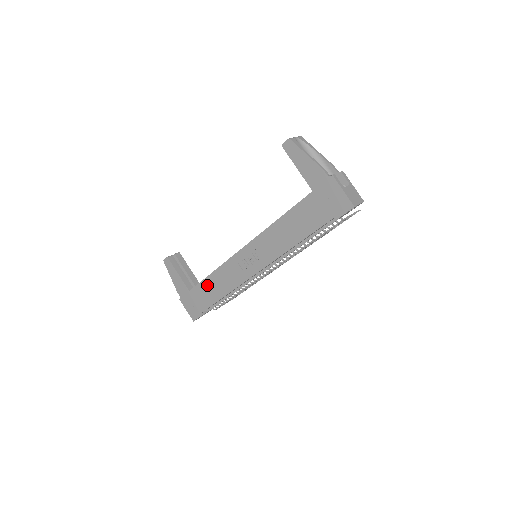
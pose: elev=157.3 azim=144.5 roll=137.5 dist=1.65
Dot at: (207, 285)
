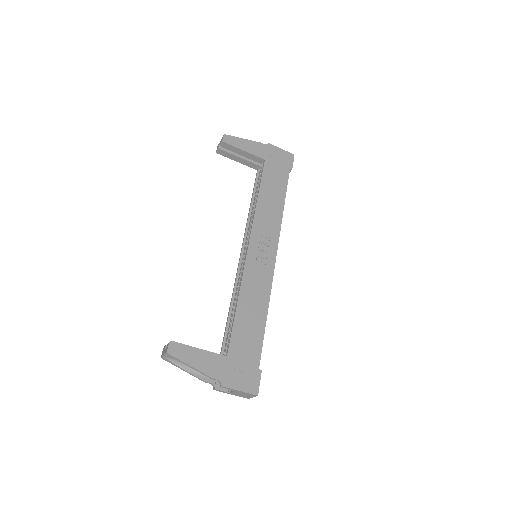
Dot at: (242, 322)
